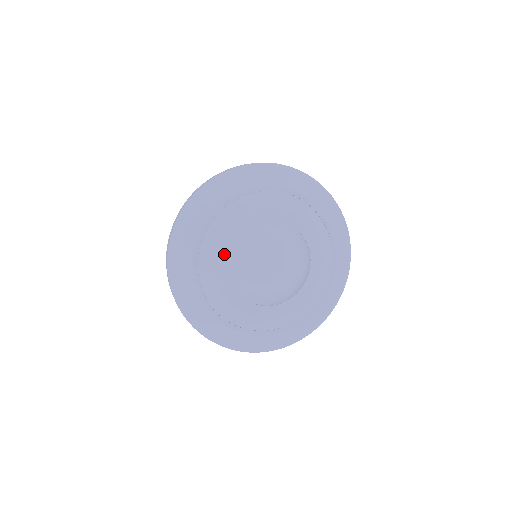
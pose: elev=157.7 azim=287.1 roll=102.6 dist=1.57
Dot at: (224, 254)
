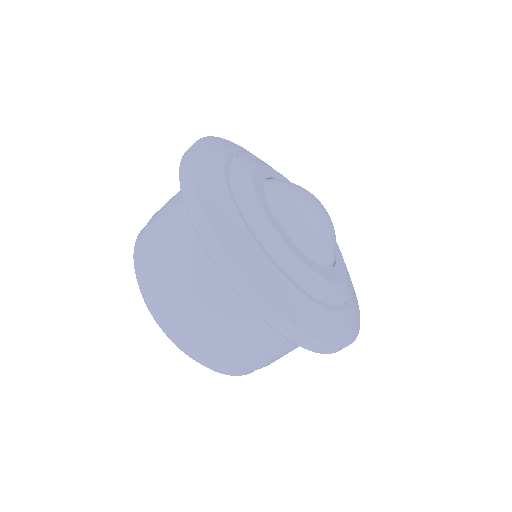
Dot at: (259, 187)
